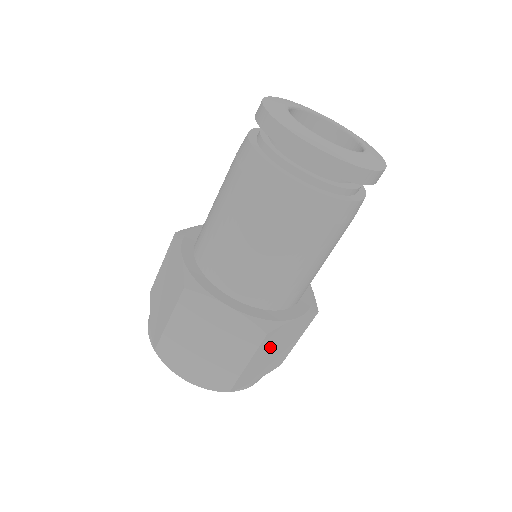
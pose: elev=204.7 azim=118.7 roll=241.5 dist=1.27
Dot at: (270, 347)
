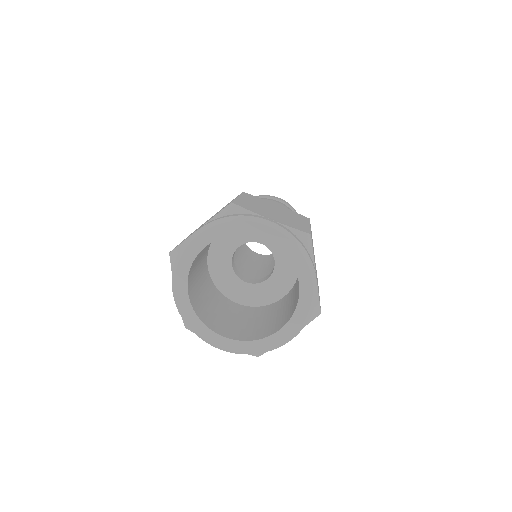
Dot at: occluded
